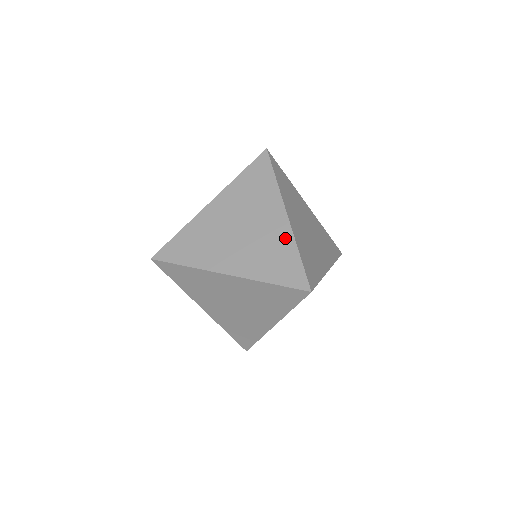
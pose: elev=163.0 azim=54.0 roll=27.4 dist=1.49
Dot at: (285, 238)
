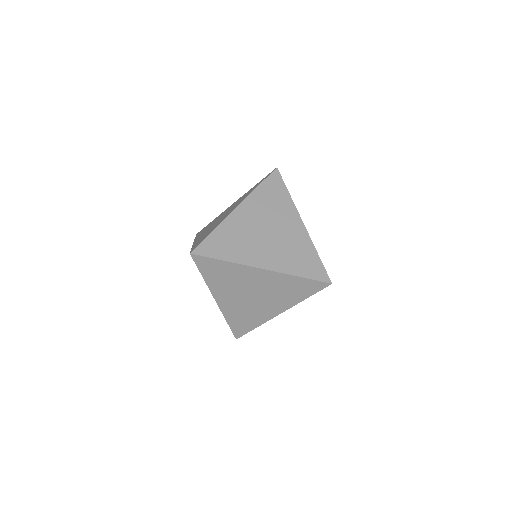
Dot at: (305, 241)
